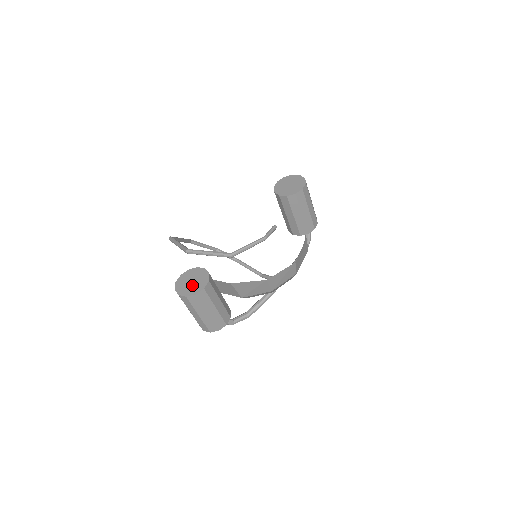
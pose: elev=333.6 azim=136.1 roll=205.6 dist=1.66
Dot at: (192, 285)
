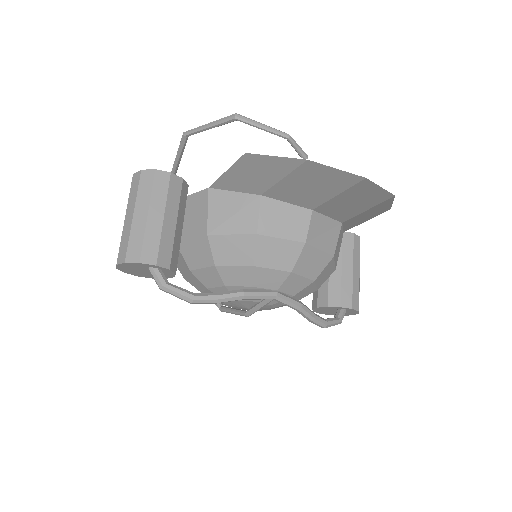
Dot at: occluded
